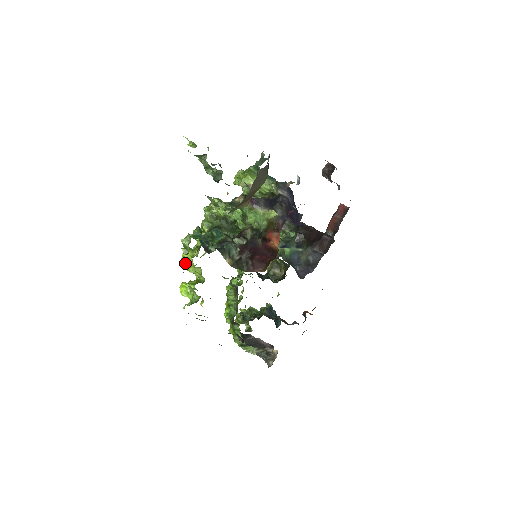
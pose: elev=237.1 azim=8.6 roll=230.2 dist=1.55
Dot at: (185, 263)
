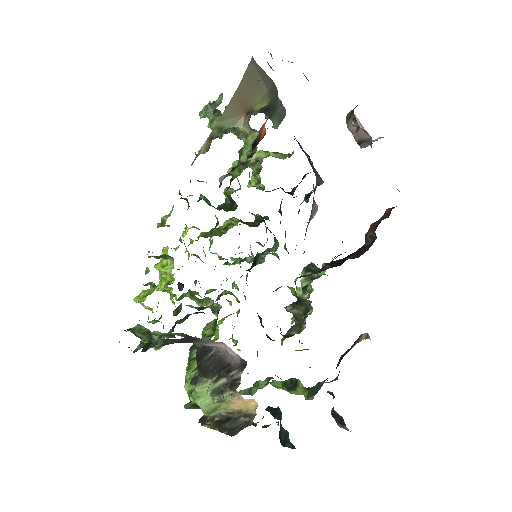
Dot at: (158, 265)
